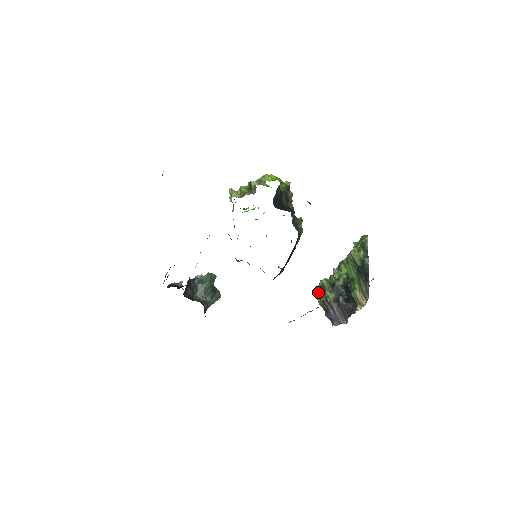
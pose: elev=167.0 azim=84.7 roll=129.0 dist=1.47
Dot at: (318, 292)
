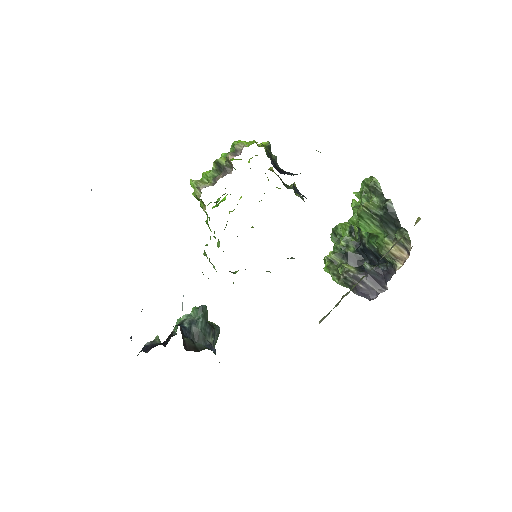
Dot at: (330, 271)
